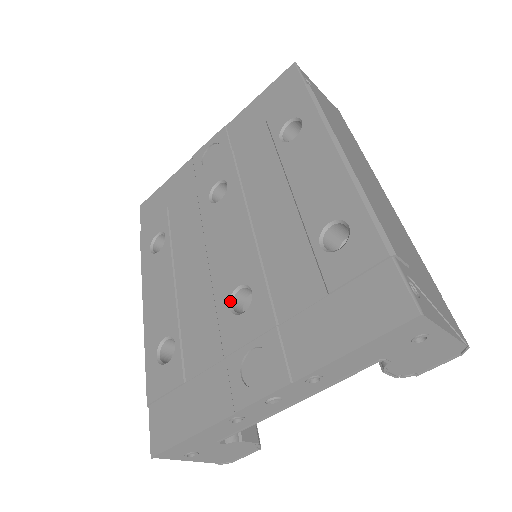
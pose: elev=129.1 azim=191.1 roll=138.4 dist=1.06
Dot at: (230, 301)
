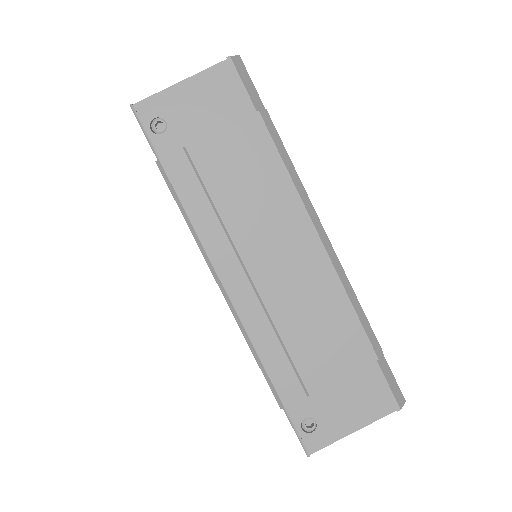
Dot at: occluded
